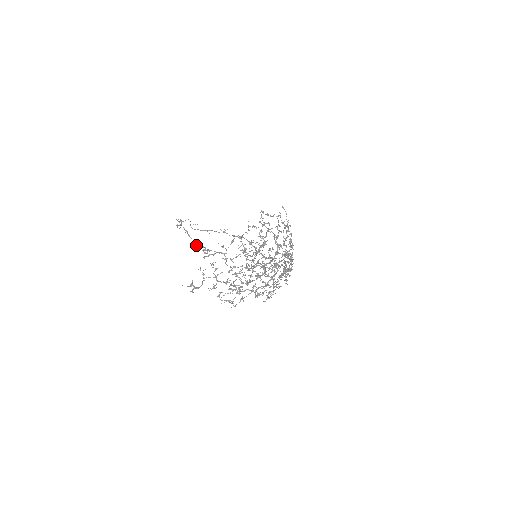
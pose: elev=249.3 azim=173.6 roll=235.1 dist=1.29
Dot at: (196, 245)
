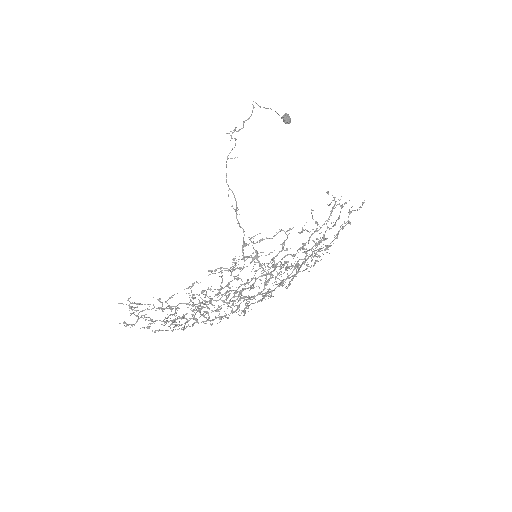
Dot at: (285, 123)
